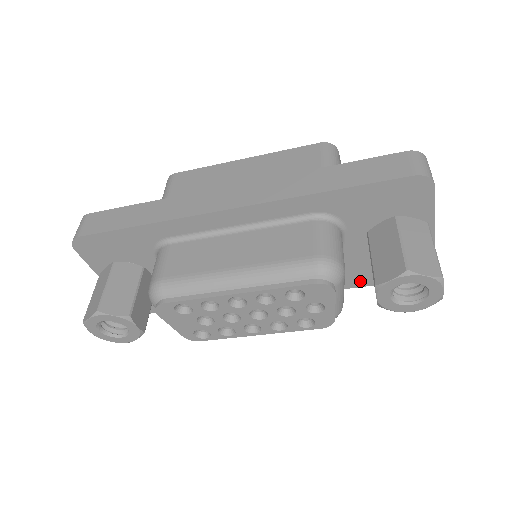
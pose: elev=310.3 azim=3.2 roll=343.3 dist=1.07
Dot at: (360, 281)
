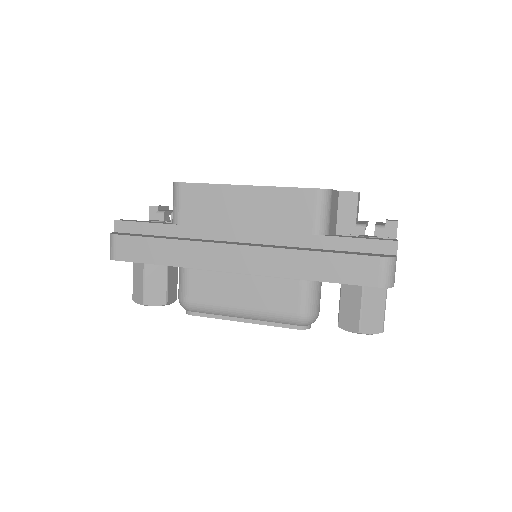
Dot at: occluded
